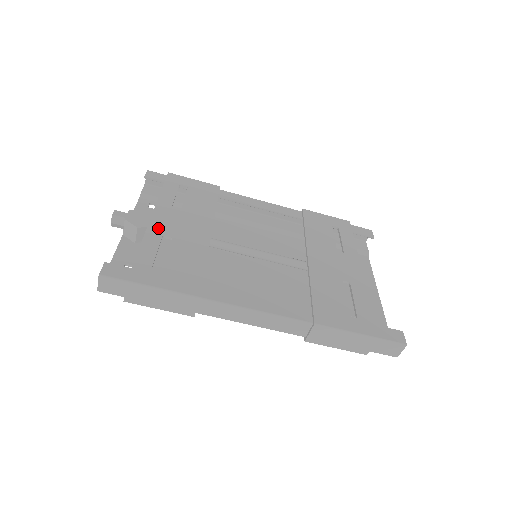
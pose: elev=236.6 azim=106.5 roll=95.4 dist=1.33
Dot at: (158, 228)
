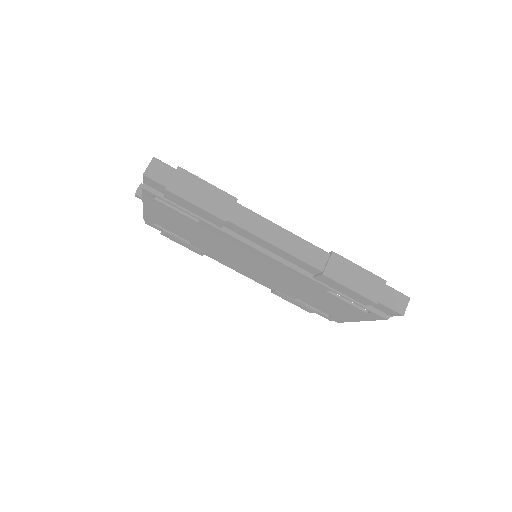
Dot at: occluded
